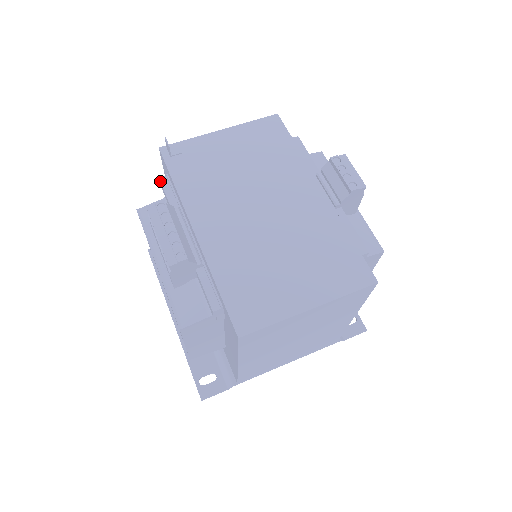
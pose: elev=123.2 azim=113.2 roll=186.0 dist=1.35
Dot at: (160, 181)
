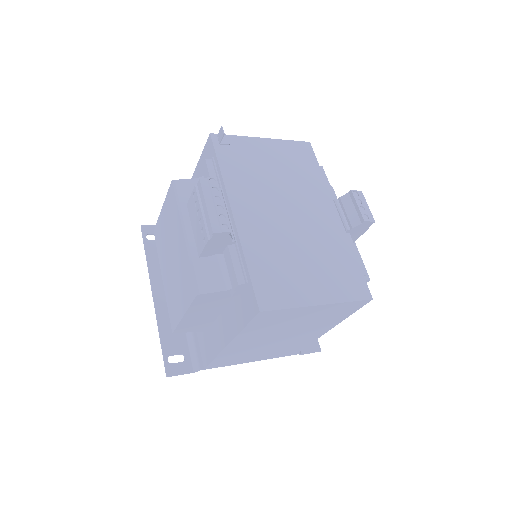
Dot at: (206, 161)
